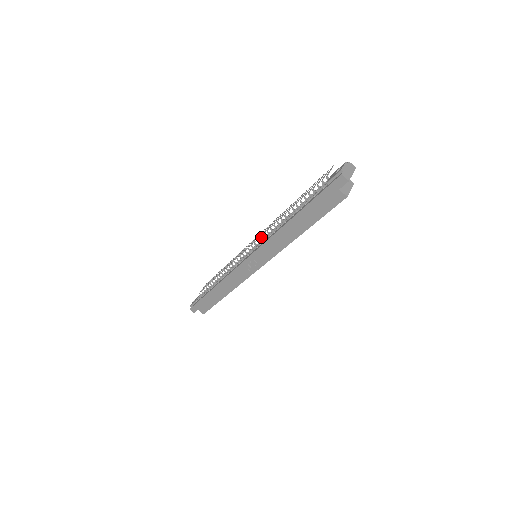
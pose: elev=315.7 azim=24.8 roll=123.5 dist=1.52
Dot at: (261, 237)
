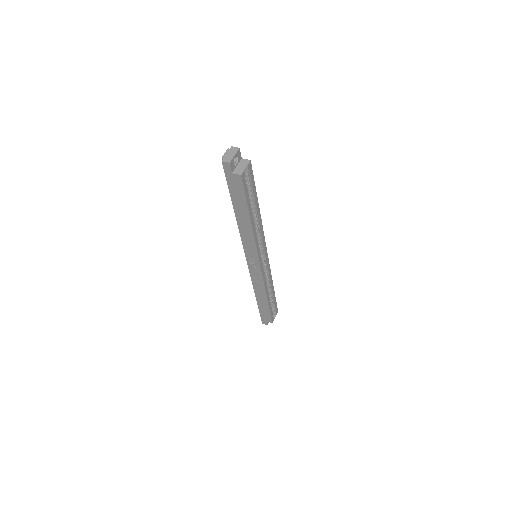
Dot at: occluded
